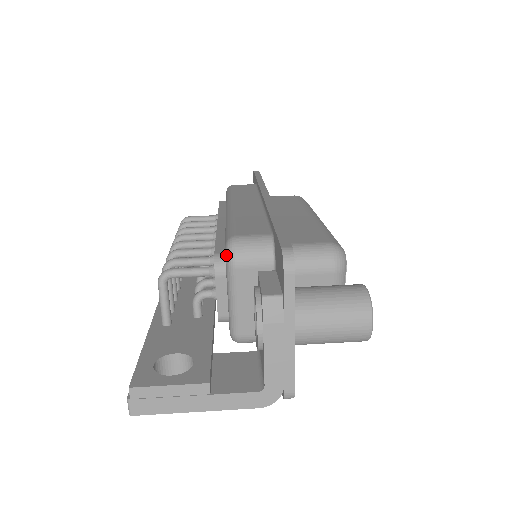
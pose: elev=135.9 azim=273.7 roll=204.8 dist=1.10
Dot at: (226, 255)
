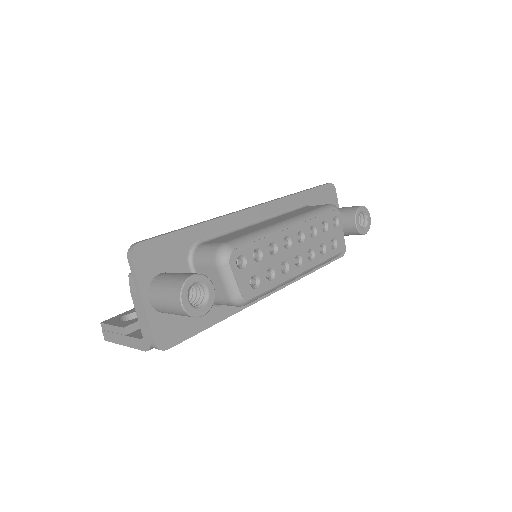
Dot at: occluded
